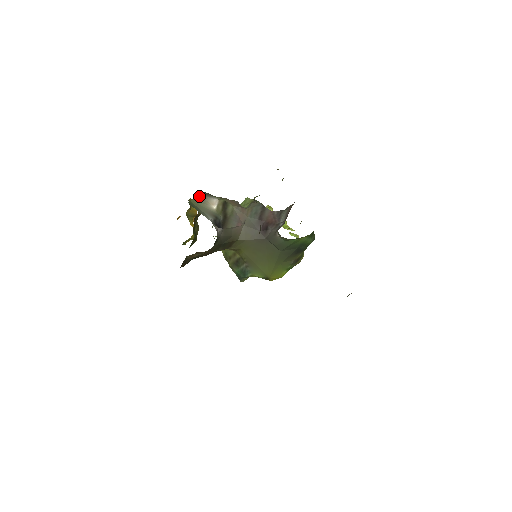
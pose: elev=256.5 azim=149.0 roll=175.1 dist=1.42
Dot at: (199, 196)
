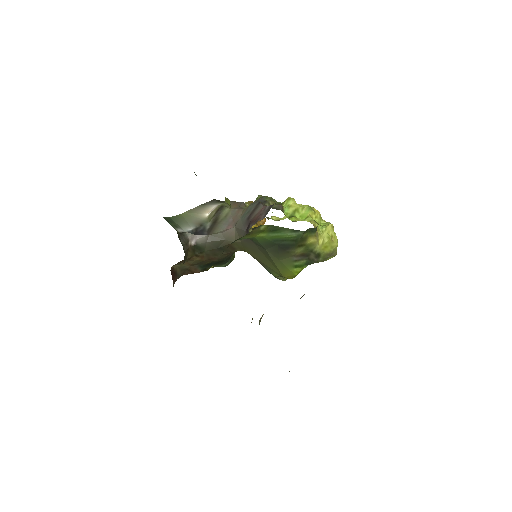
Dot at: (199, 206)
